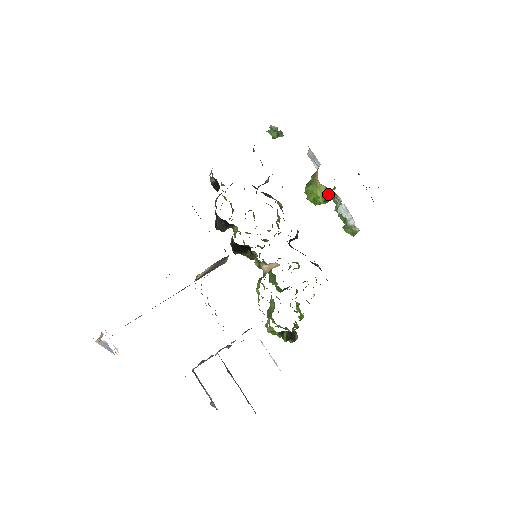
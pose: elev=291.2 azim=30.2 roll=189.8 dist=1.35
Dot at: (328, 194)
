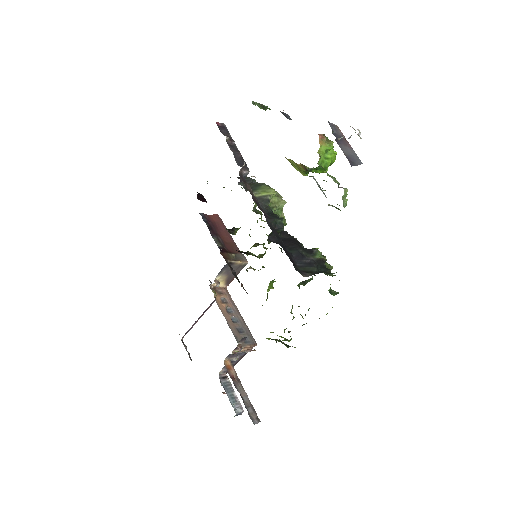
Dot at: (300, 167)
